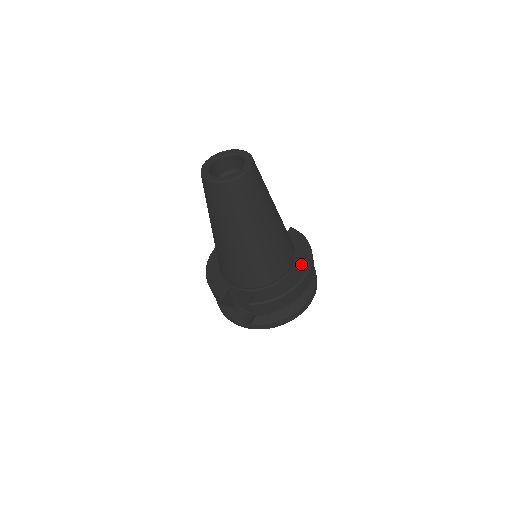
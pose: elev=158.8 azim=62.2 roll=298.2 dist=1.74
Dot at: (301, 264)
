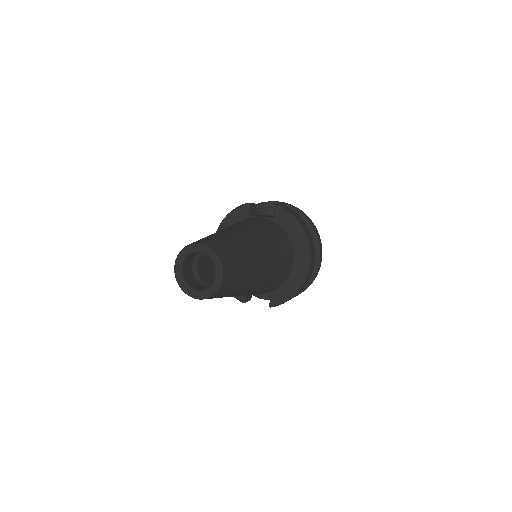
Dot at: (301, 255)
